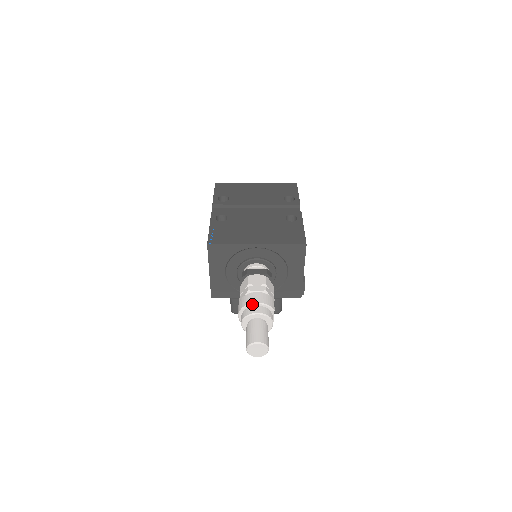
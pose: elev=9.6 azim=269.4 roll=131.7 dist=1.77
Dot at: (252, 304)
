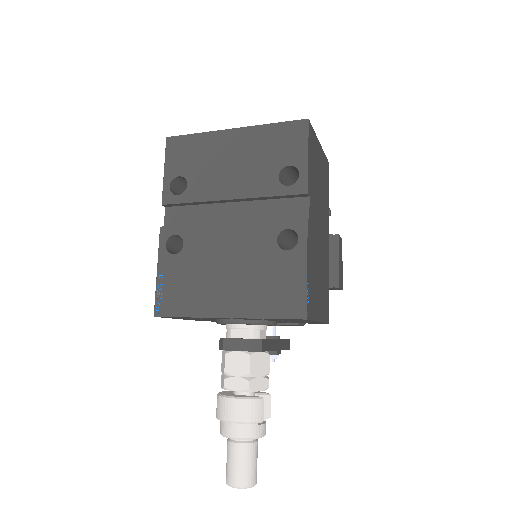
Dot at: (227, 422)
